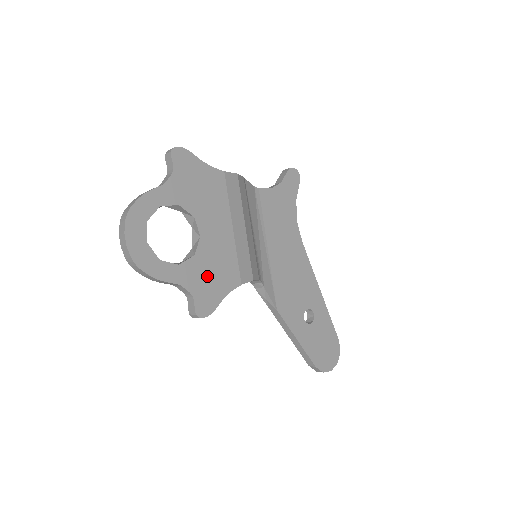
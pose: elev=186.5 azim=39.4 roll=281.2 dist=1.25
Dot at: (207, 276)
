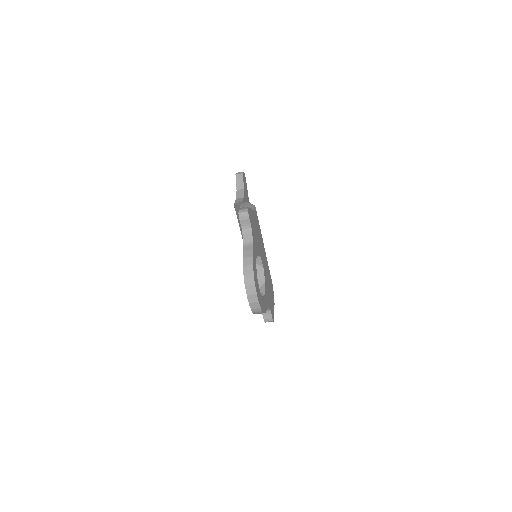
Dot at: (269, 292)
